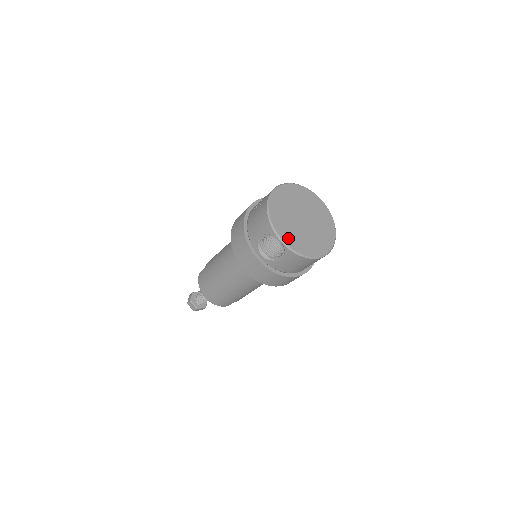
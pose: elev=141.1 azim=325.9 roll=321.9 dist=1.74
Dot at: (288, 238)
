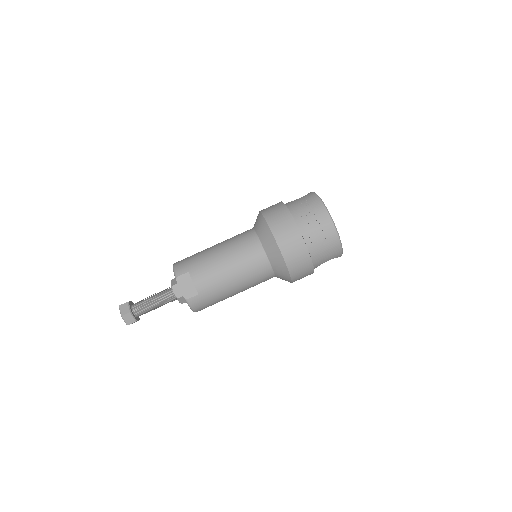
Dot at: occluded
